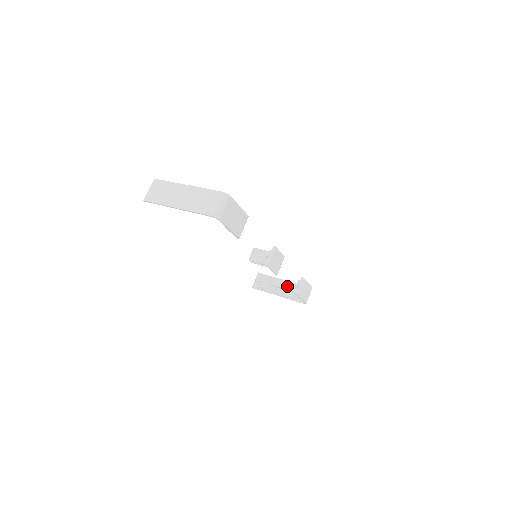
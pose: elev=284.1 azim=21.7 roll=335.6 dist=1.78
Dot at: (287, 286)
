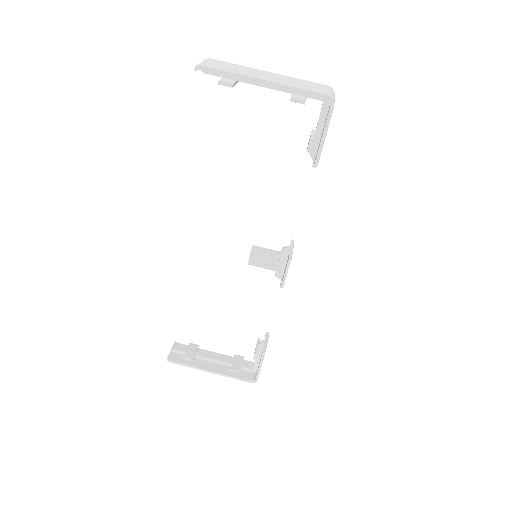
Dot at: occluded
